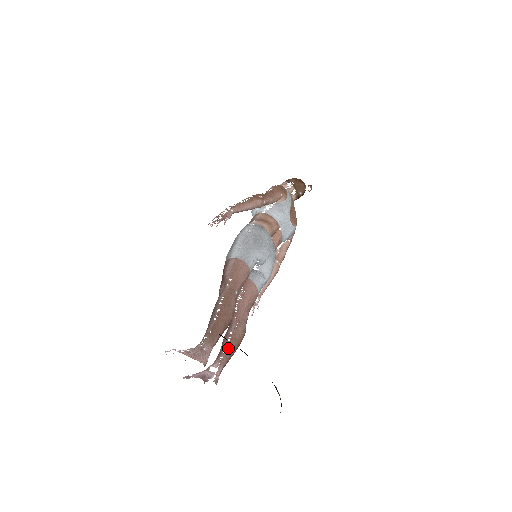
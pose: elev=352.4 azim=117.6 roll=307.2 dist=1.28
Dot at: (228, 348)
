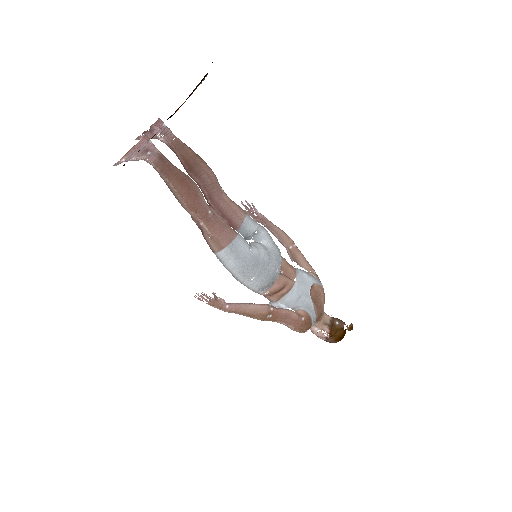
Dot at: (177, 168)
